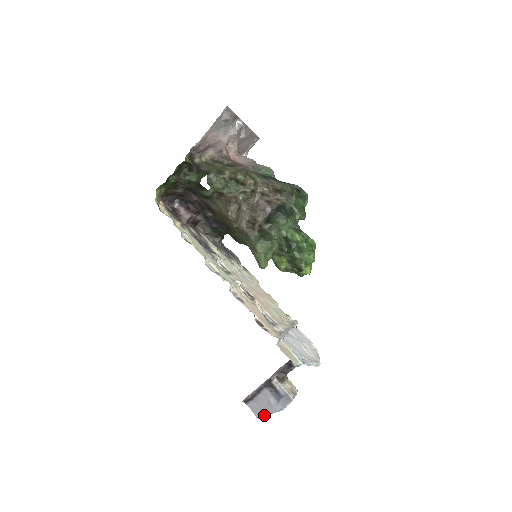
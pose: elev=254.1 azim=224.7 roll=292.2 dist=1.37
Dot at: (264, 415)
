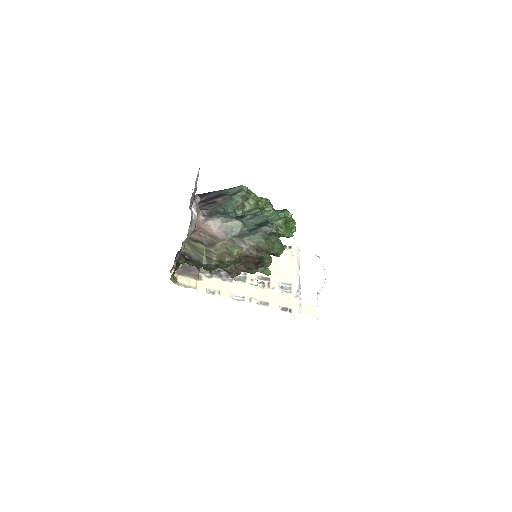
Dot at: occluded
